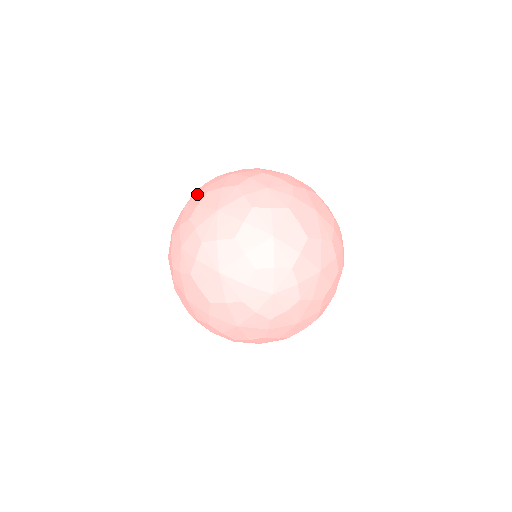
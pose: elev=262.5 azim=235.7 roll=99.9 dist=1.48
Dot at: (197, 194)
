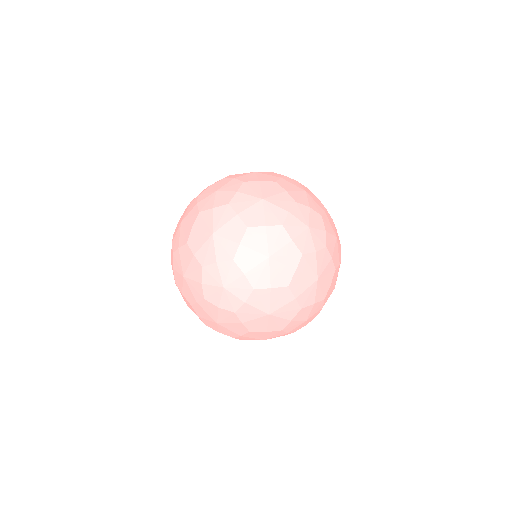
Dot at: (232, 324)
